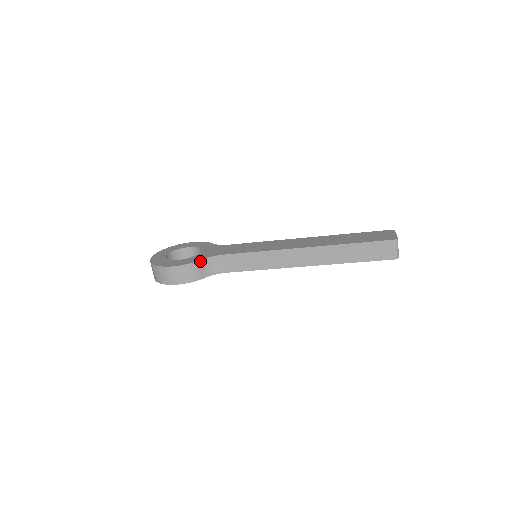
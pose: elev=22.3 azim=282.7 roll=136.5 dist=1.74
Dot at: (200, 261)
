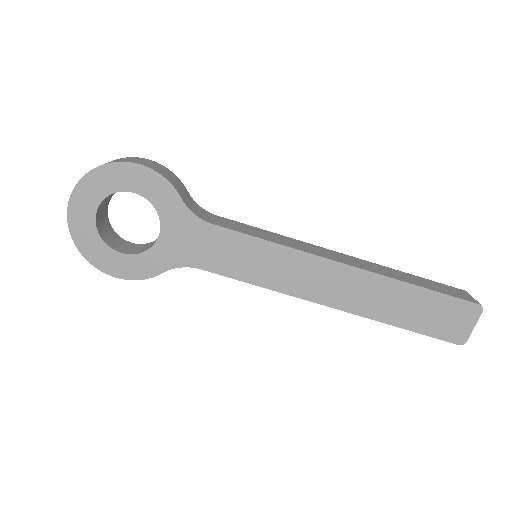
Dot at: (186, 190)
